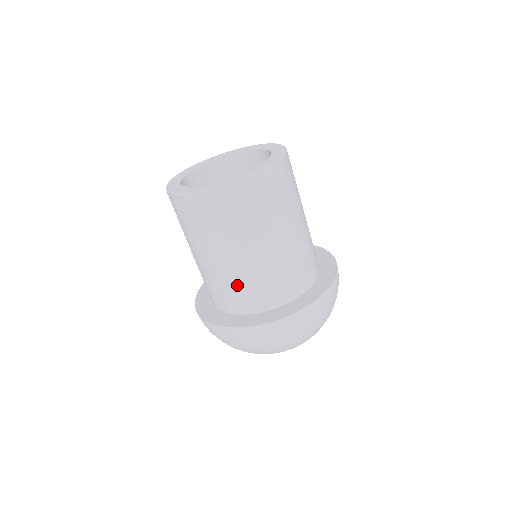
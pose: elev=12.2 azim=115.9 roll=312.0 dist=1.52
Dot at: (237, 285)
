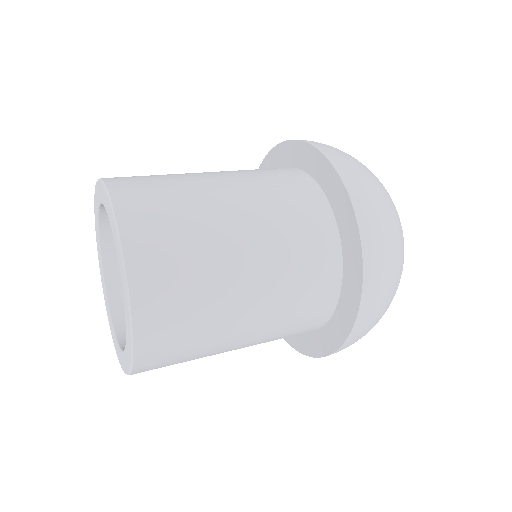
Dot at: occluded
